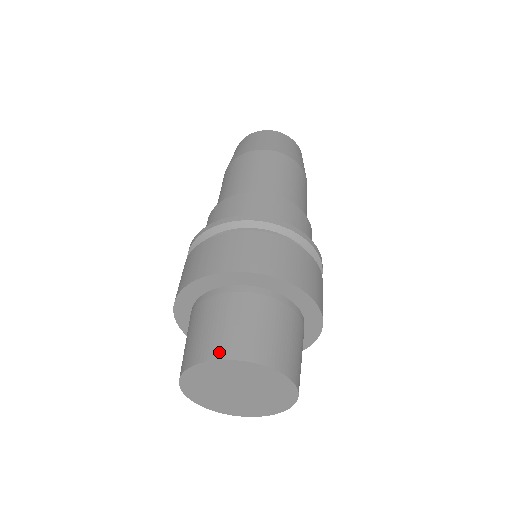
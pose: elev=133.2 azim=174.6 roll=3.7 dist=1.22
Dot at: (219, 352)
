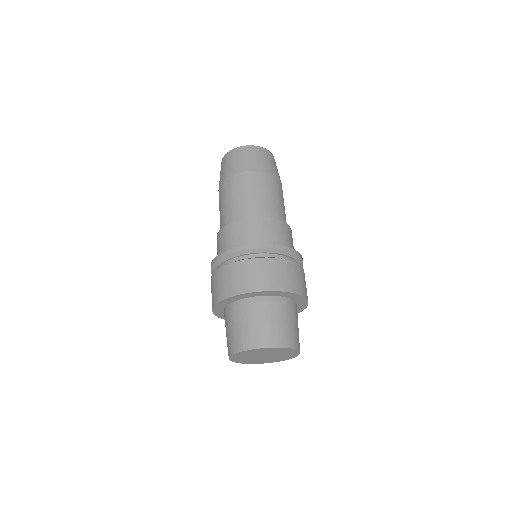
Dot at: (247, 345)
